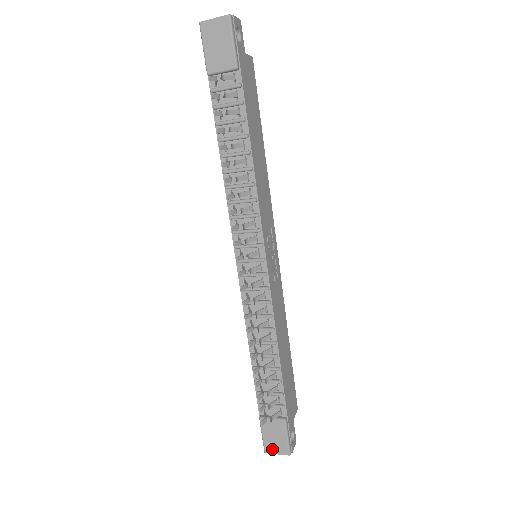
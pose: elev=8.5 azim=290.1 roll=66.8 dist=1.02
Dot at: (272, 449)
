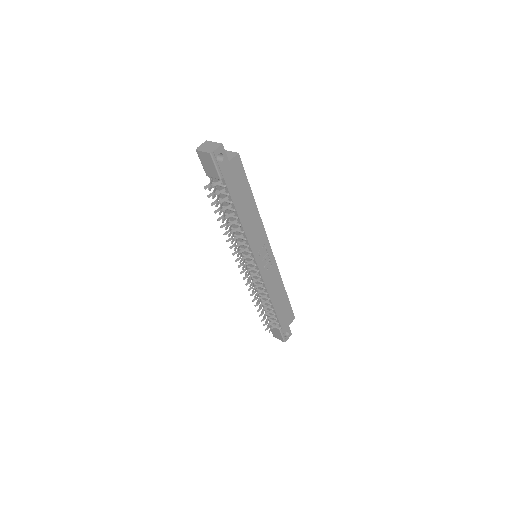
Dot at: (276, 337)
